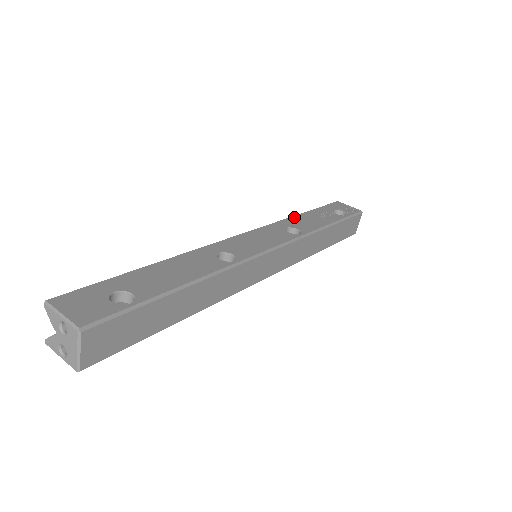
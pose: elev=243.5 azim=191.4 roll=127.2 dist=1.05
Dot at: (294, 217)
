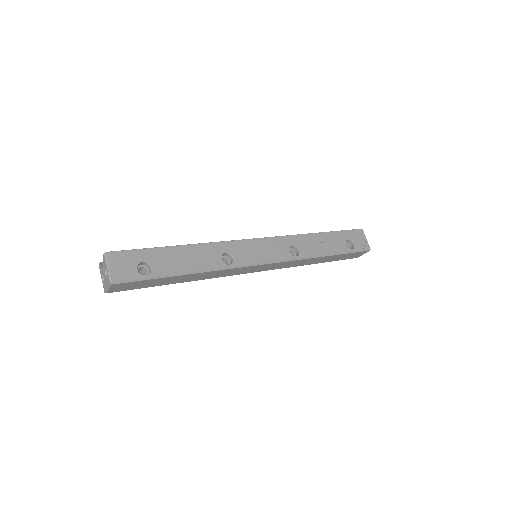
Dot at: (309, 235)
